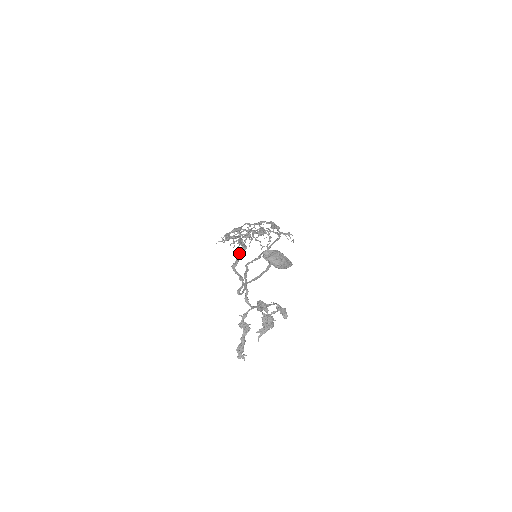
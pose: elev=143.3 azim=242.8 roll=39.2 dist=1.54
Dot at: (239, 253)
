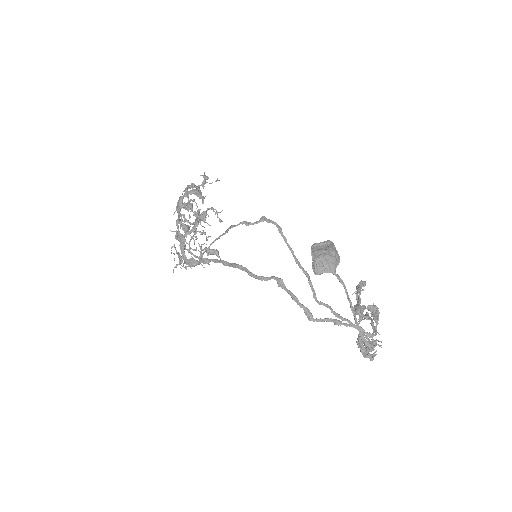
Dot at: occluded
